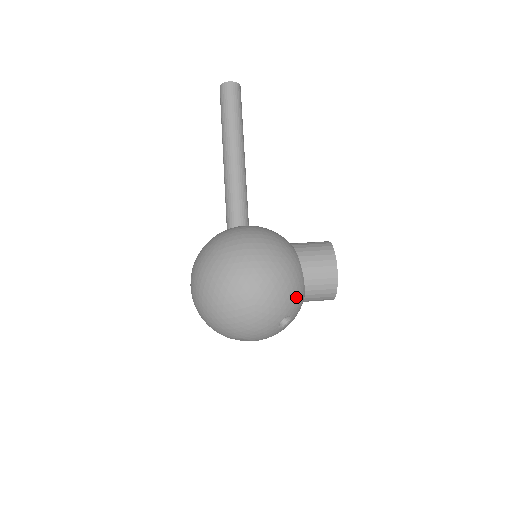
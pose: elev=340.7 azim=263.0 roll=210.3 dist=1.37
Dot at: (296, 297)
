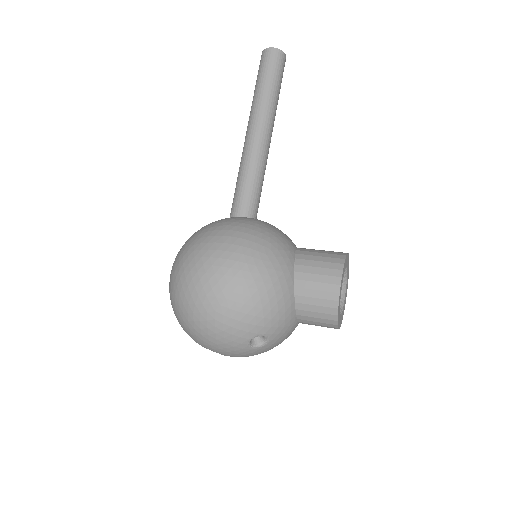
Dot at: (275, 314)
